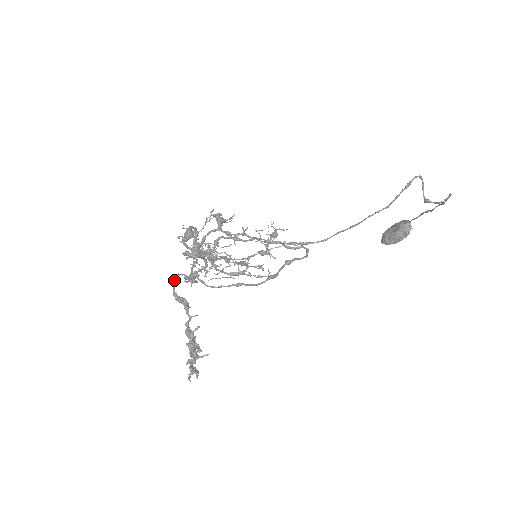
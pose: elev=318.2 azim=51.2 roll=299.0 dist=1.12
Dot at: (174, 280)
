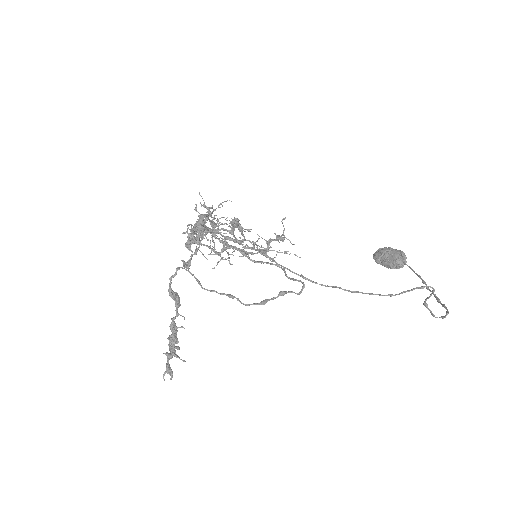
Dot at: (173, 276)
